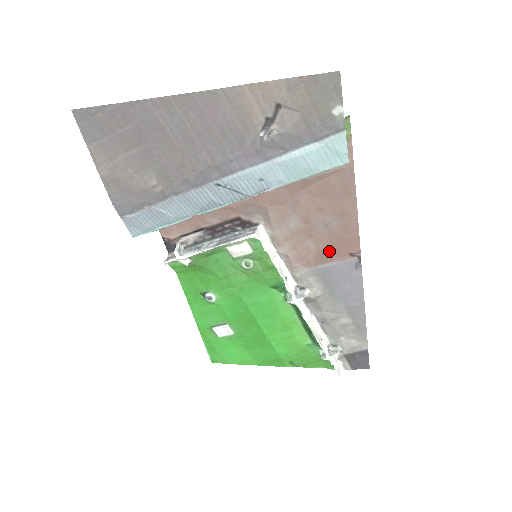
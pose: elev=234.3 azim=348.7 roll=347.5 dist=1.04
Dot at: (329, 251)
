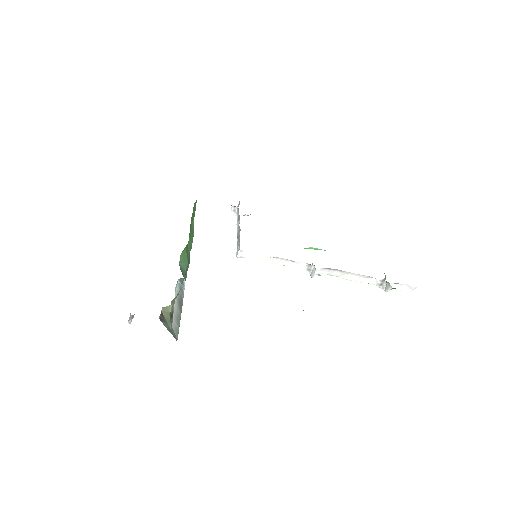
Dot at: occluded
